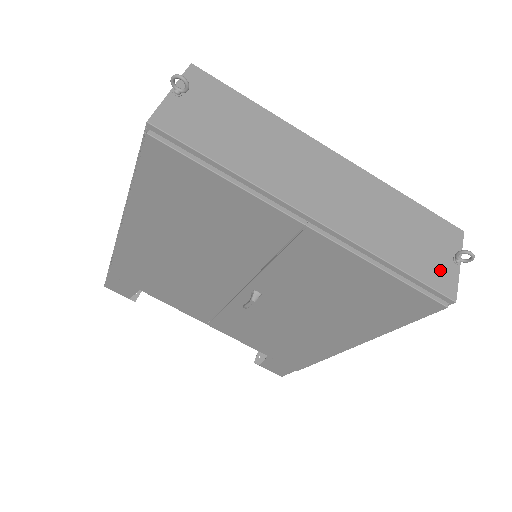
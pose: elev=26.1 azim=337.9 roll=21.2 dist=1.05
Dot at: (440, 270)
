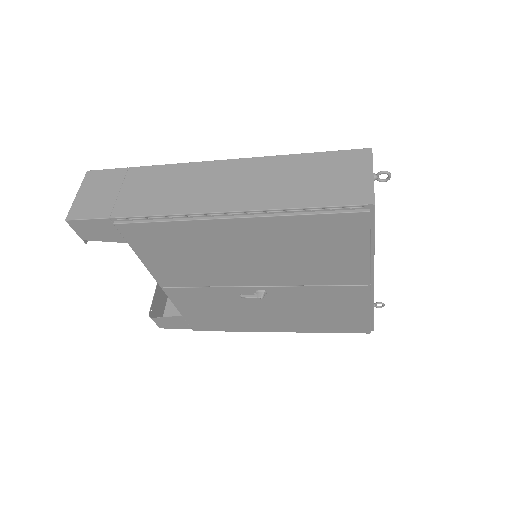
Dot at: occluded
